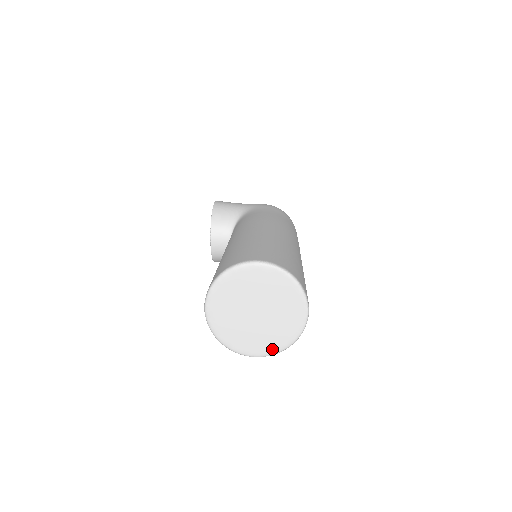
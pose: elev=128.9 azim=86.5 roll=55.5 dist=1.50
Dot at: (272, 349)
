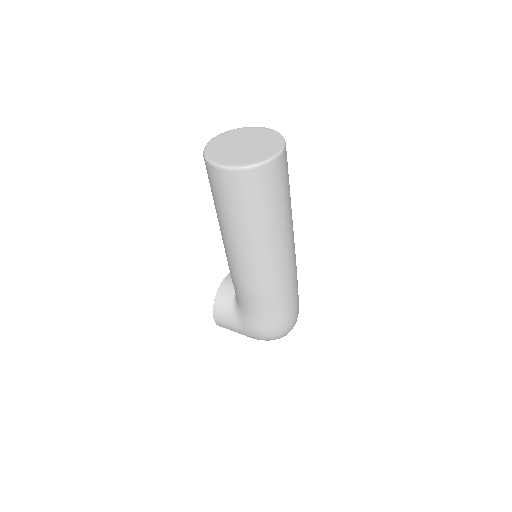
Dot at: (239, 164)
